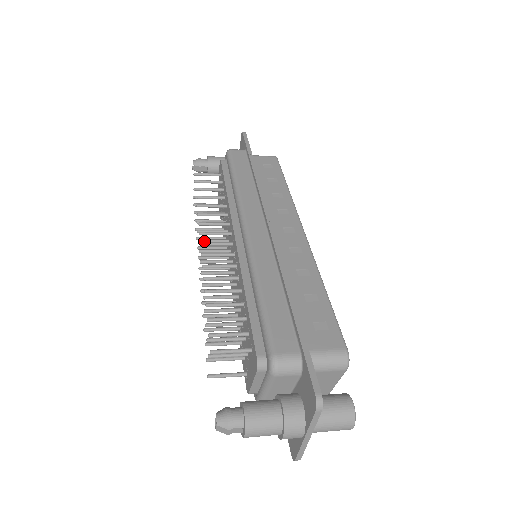
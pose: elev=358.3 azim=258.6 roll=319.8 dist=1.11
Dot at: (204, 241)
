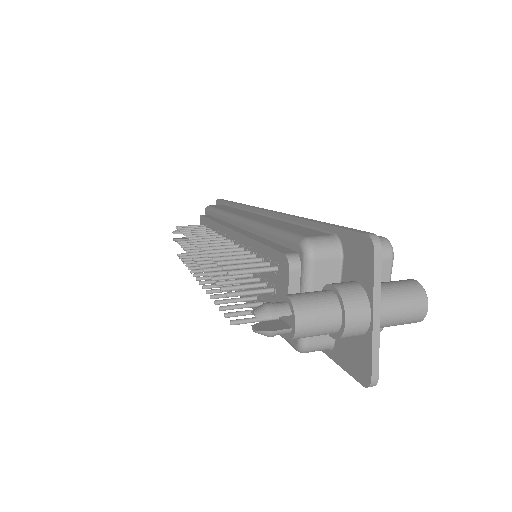
Dot at: (197, 255)
